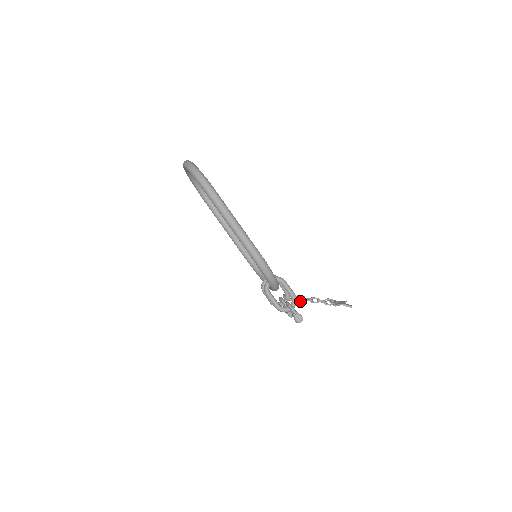
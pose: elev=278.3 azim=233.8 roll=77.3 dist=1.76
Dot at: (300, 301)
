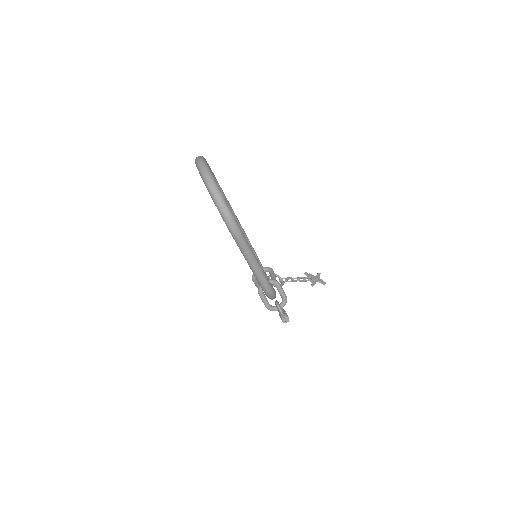
Dot at: occluded
